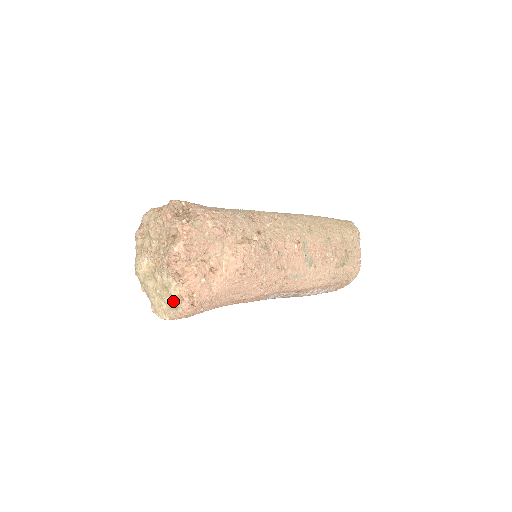
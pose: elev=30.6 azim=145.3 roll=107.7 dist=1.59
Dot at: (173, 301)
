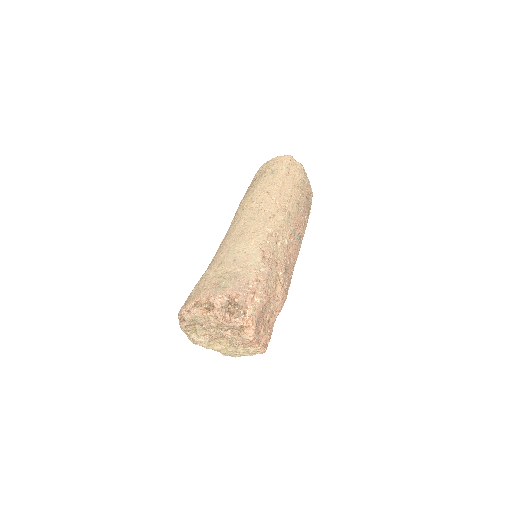
Dot at: occluded
